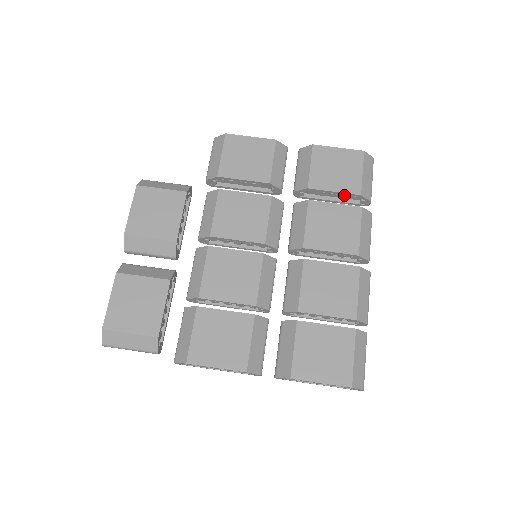
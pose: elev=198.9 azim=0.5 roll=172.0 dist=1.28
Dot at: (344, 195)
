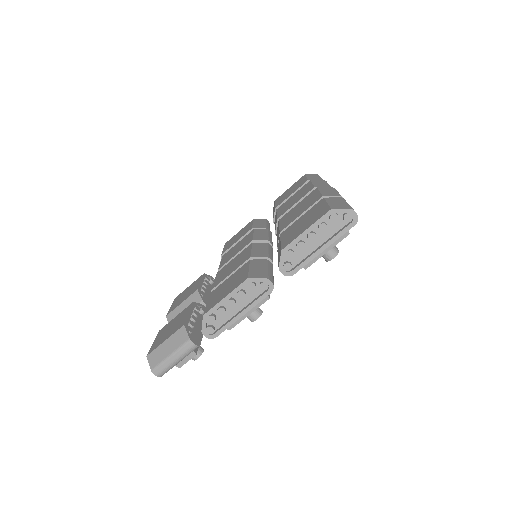
Dot at: occluded
